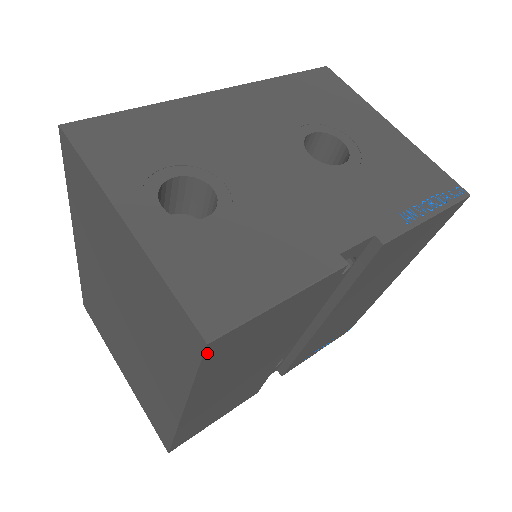
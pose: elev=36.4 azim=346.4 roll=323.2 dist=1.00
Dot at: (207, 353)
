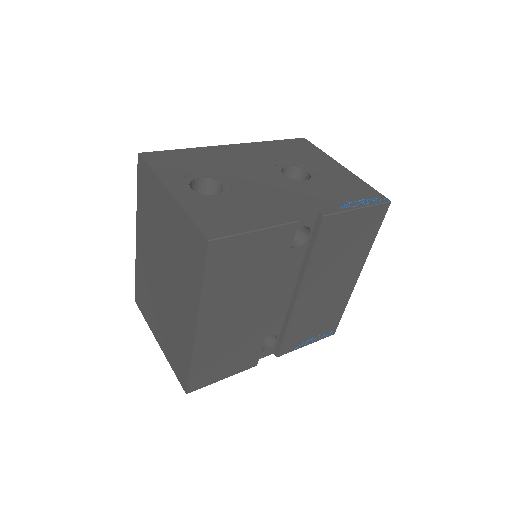
Dot at: (209, 253)
